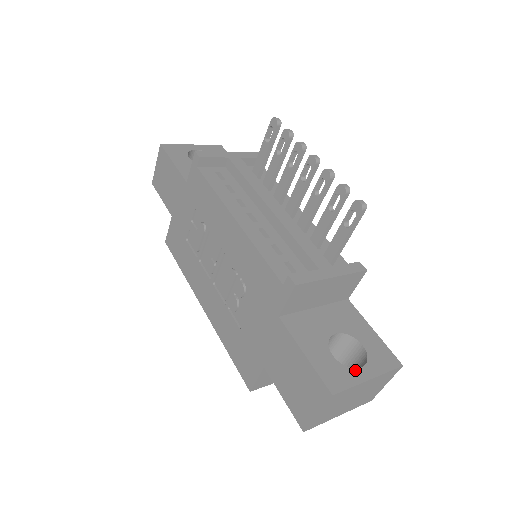
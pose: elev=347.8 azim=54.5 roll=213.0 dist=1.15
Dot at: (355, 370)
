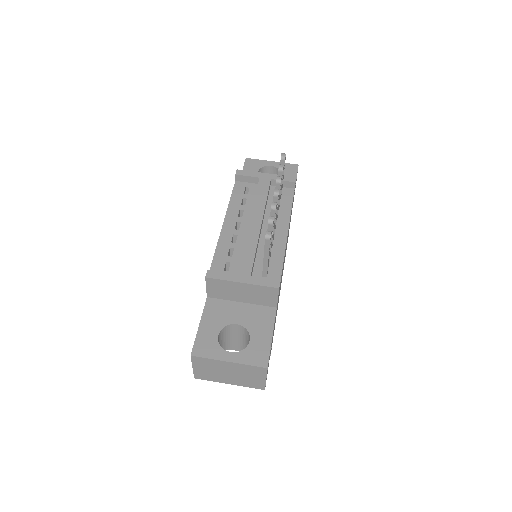
Dot at: (224, 351)
